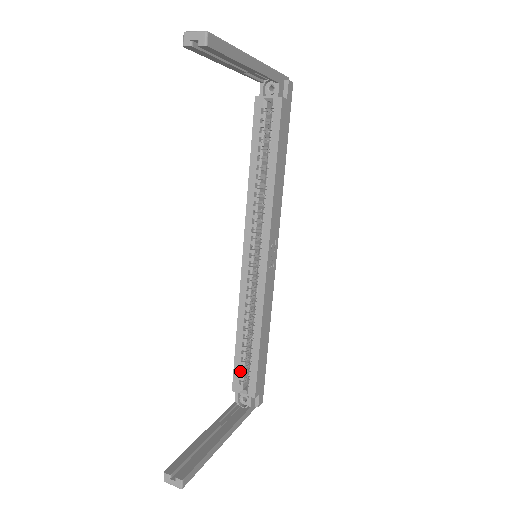
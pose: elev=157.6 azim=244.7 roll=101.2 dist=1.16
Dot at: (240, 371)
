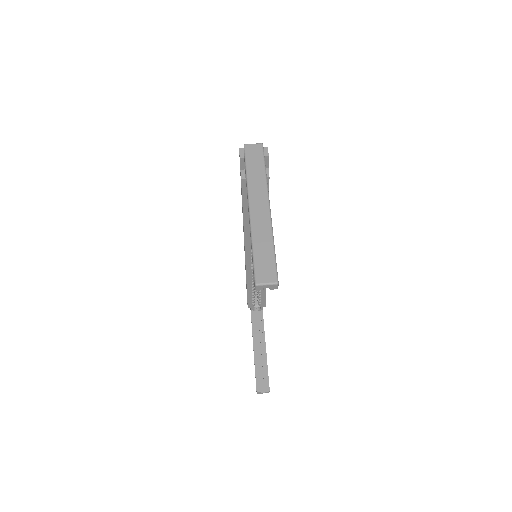
Dot at: (253, 301)
